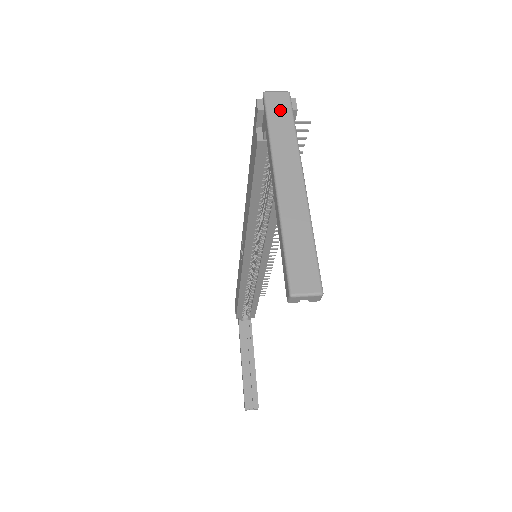
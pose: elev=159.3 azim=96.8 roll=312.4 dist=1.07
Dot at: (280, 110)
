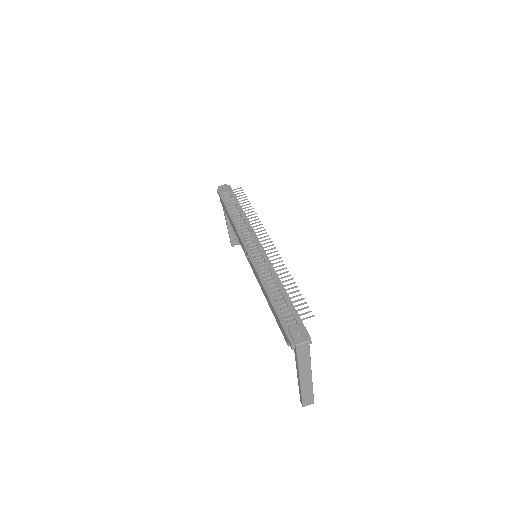
Dot at: (304, 352)
